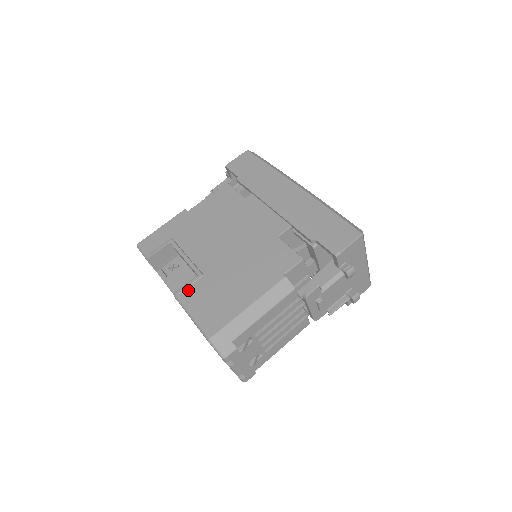
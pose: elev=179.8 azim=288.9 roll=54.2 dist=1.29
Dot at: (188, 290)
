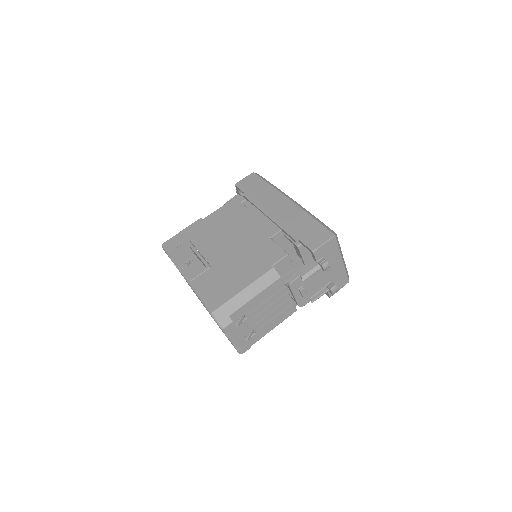
Dot at: (198, 278)
